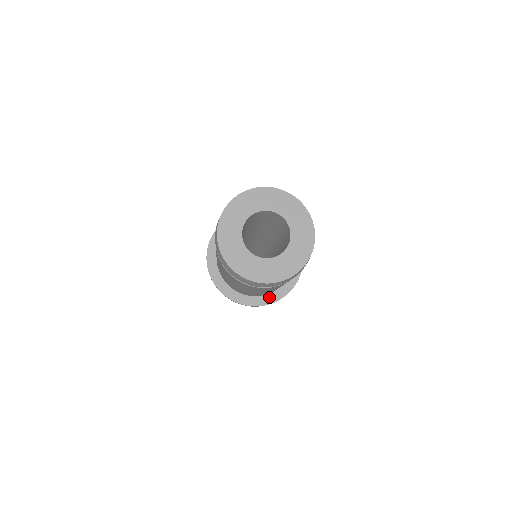
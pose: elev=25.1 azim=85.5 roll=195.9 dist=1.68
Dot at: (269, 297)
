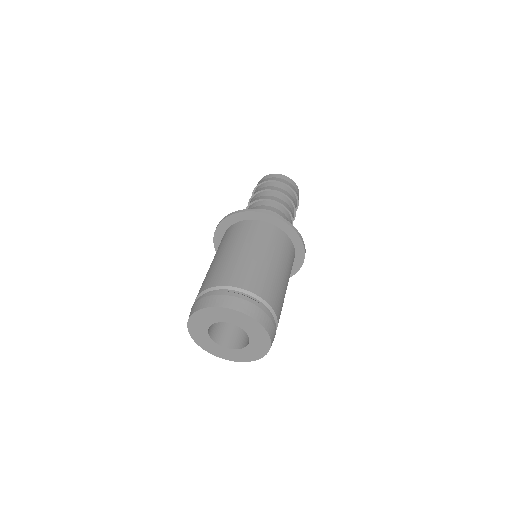
Dot at: occluded
